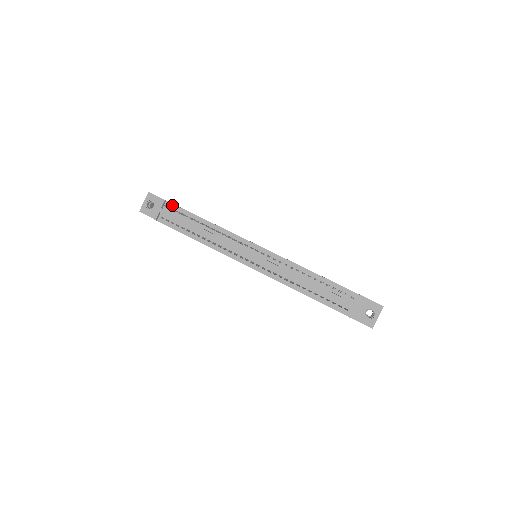
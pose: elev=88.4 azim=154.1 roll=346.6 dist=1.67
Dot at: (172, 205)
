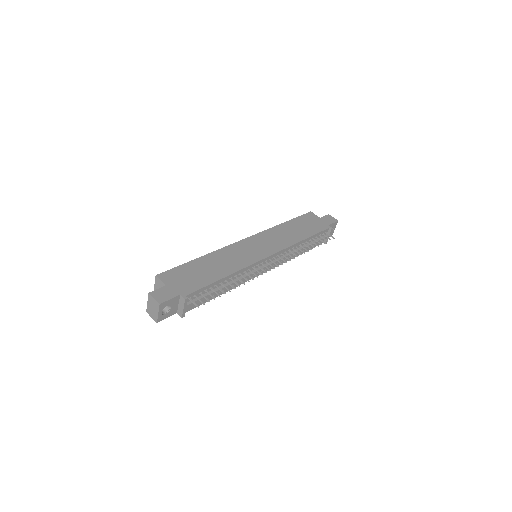
Dot at: (193, 294)
